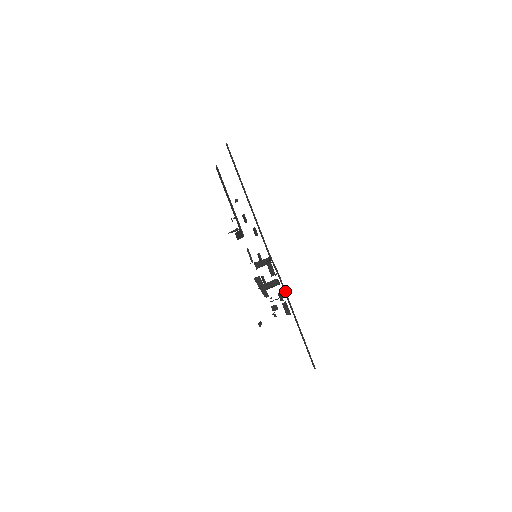
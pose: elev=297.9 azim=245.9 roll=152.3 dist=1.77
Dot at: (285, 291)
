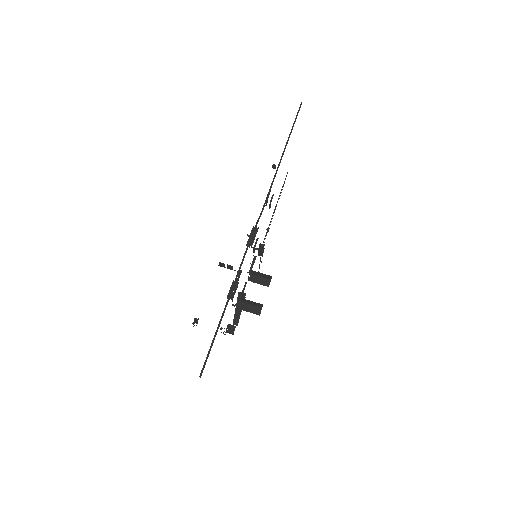
Dot at: (245, 254)
